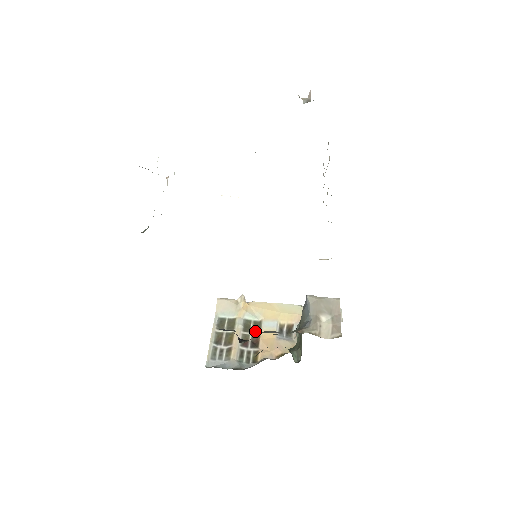
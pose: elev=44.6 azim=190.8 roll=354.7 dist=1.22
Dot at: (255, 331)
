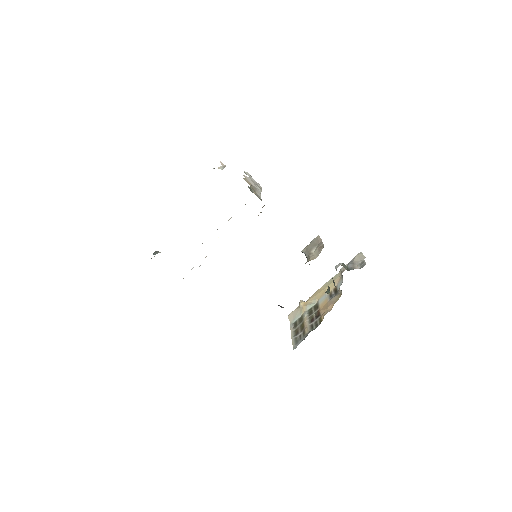
Dot at: (316, 310)
